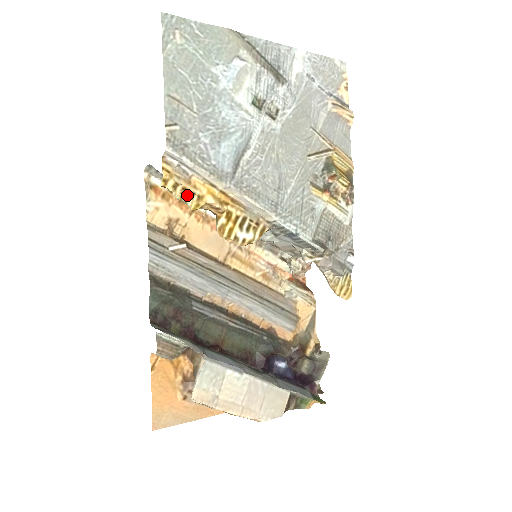
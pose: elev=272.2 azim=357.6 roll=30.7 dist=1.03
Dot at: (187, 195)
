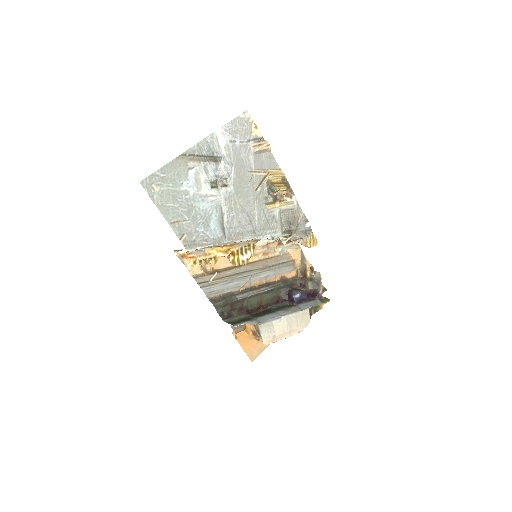
Dot at: (208, 260)
